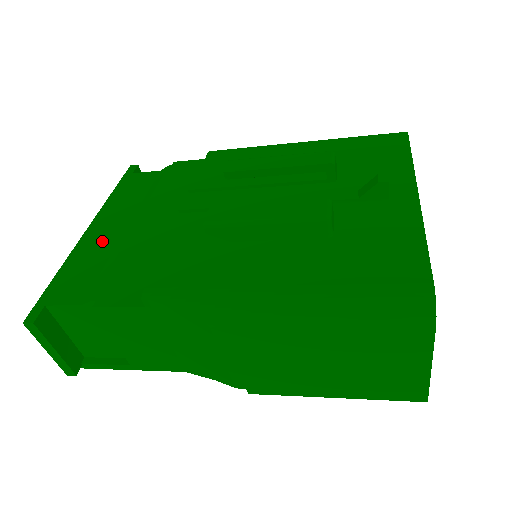
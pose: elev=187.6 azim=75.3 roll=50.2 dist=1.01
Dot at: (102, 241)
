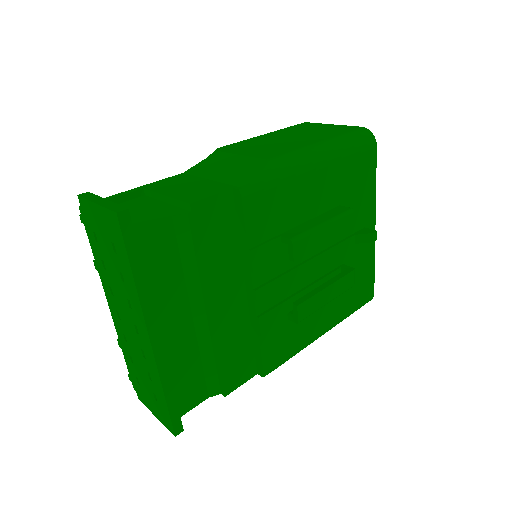
Dot at: (180, 344)
